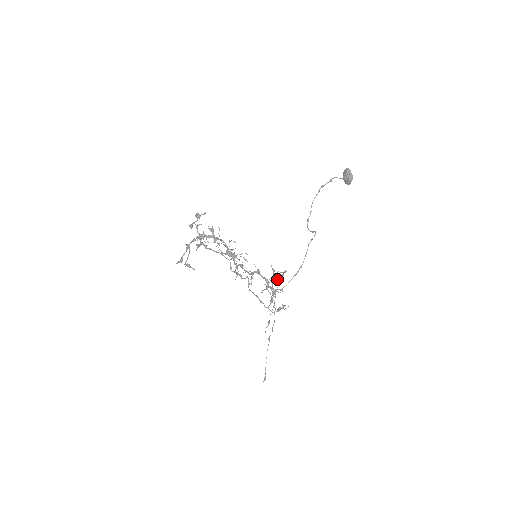
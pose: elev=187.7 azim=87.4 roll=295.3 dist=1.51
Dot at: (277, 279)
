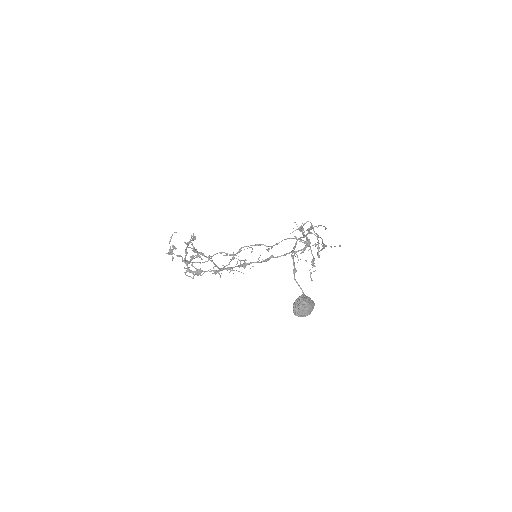
Dot at: (308, 230)
